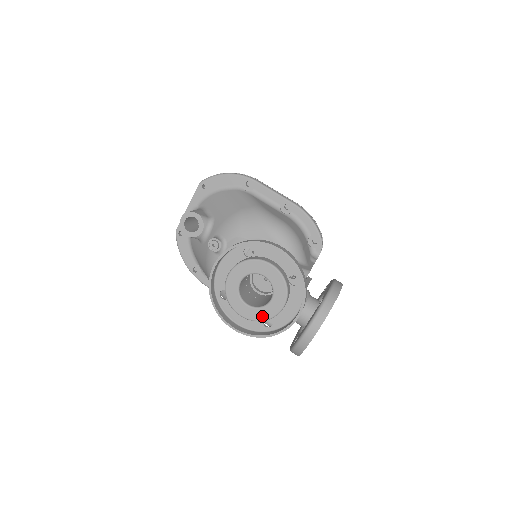
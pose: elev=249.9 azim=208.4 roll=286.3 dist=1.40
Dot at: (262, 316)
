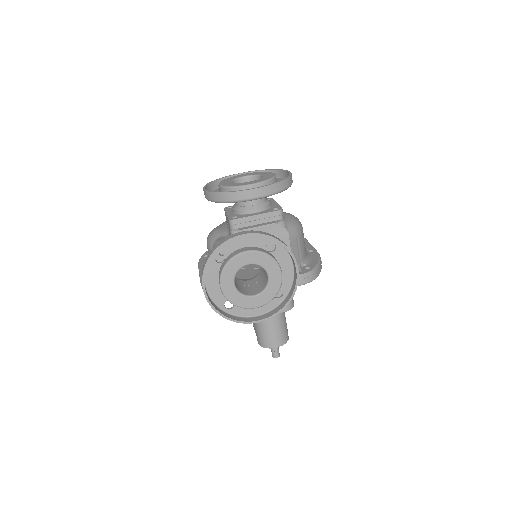
Dot at: (232, 185)
